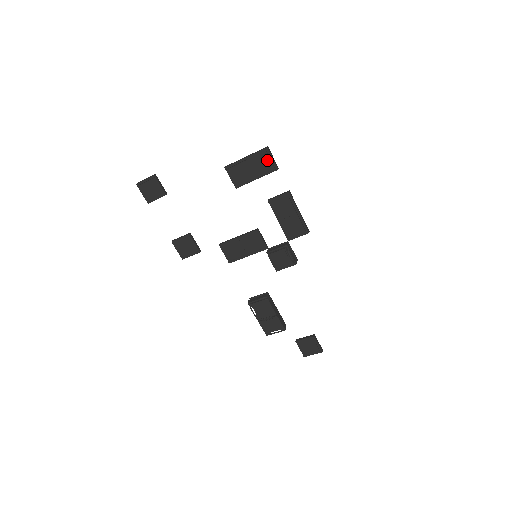
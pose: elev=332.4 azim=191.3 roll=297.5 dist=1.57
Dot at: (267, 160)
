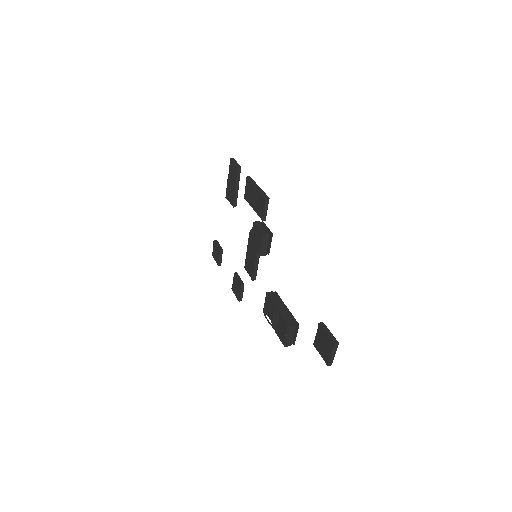
Dot at: (233, 167)
